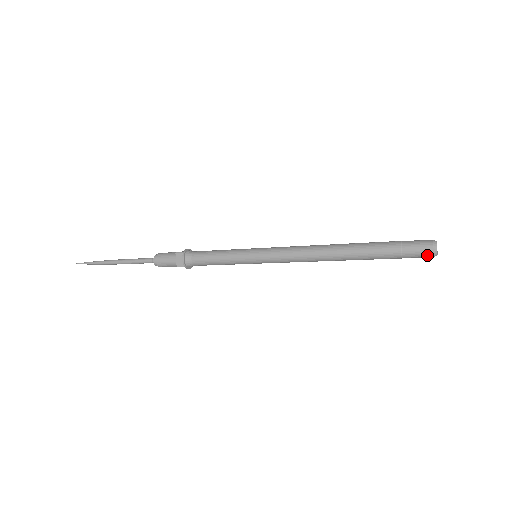
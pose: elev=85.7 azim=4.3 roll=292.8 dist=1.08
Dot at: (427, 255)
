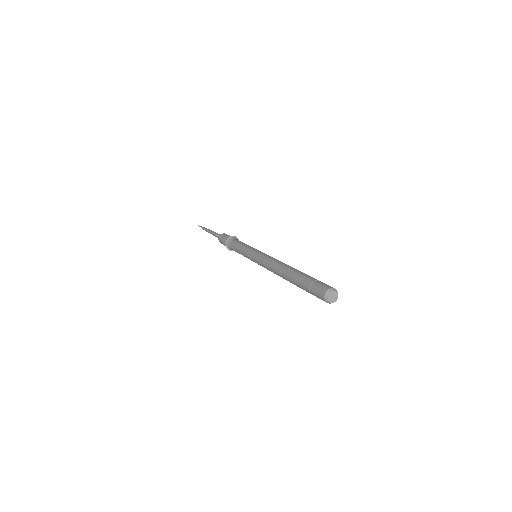
Dot at: occluded
